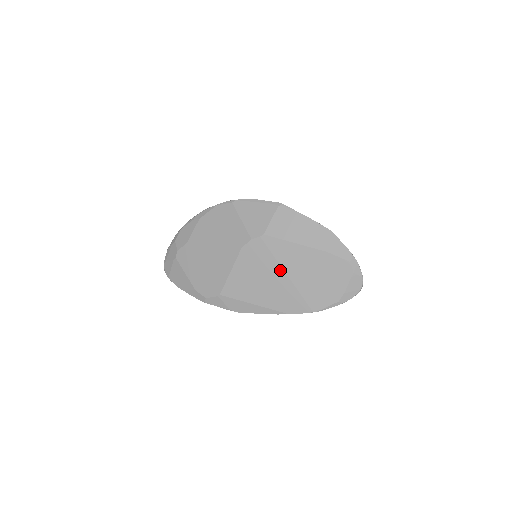
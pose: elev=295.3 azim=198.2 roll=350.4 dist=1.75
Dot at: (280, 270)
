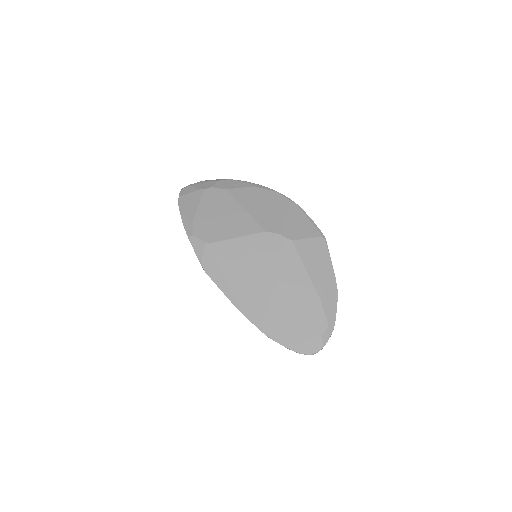
Dot at: (274, 275)
